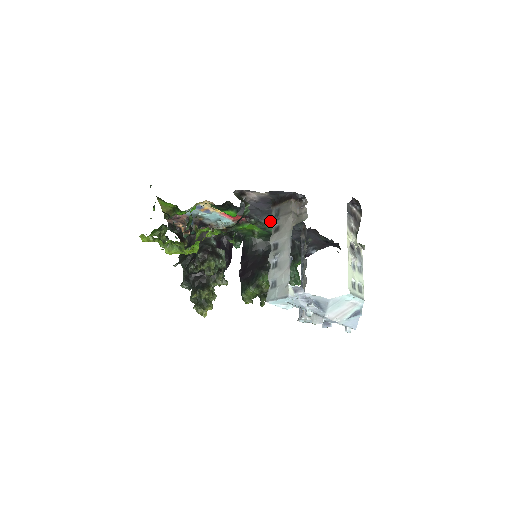
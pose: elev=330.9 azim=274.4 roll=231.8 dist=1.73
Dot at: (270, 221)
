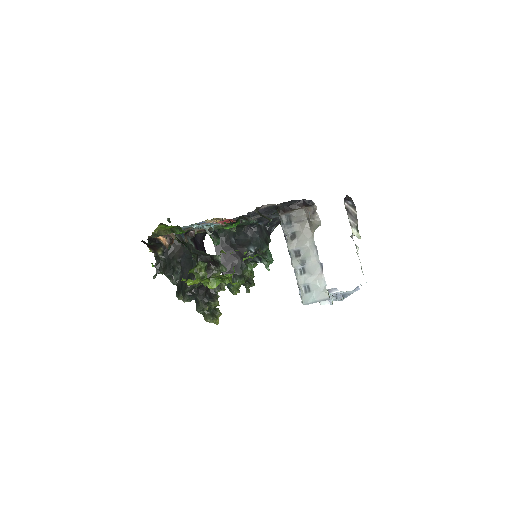
Dot at: (283, 228)
